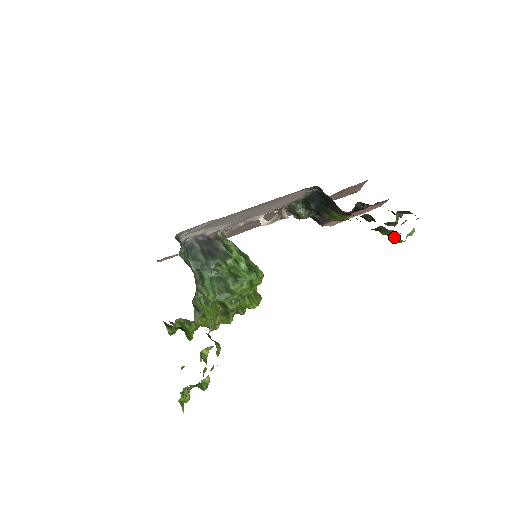
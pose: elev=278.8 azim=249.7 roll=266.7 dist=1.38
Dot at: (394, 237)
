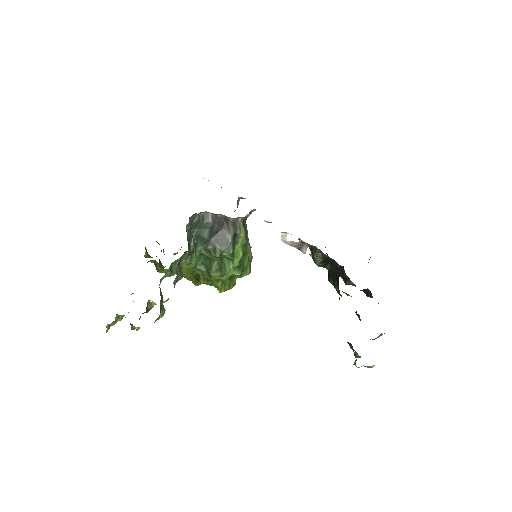
Dot at: (356, 353)
